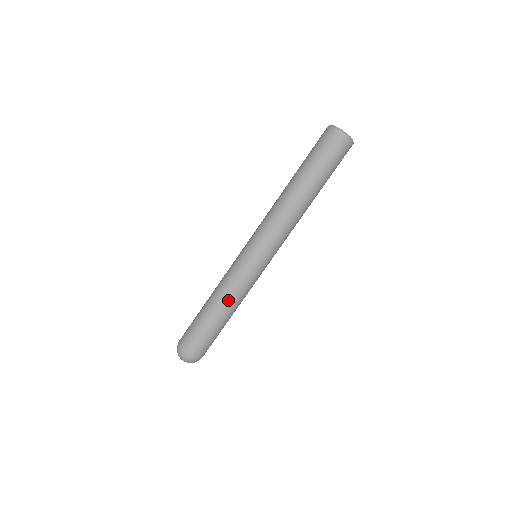
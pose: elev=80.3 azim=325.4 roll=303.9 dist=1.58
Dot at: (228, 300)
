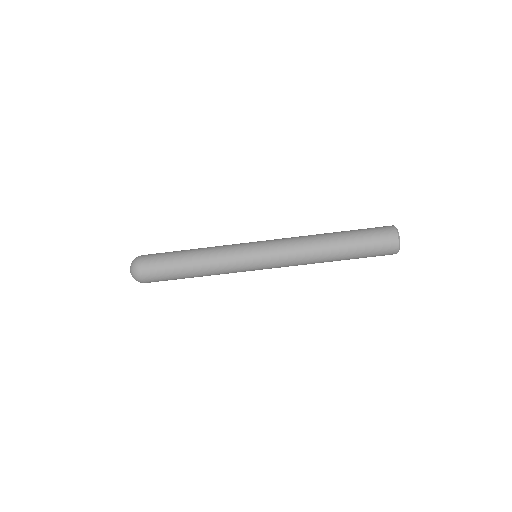
Dot at: (206, 259)
